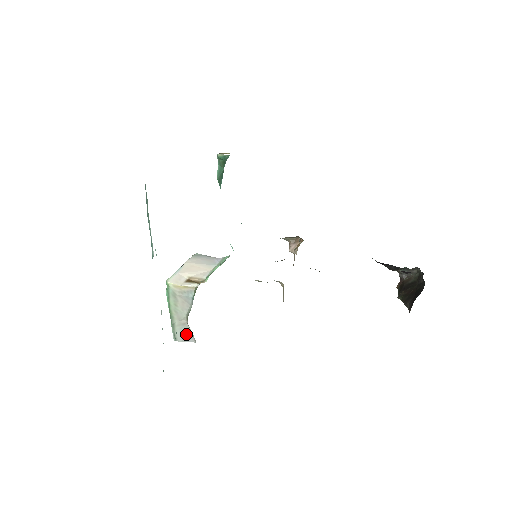
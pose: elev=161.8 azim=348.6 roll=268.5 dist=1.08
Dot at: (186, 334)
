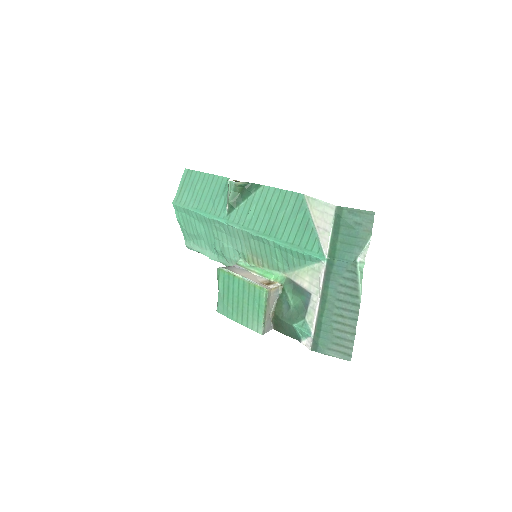
Dot at: (269, 325)
